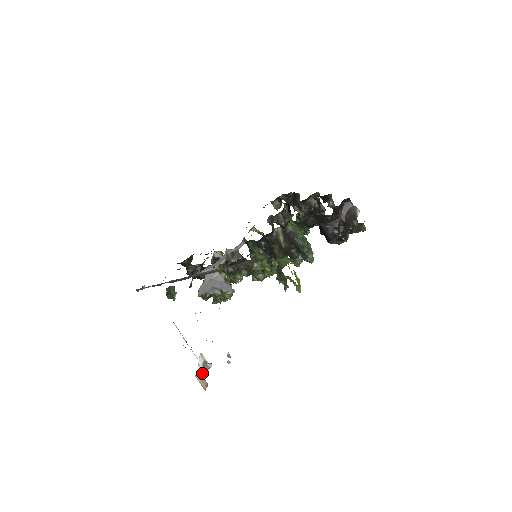
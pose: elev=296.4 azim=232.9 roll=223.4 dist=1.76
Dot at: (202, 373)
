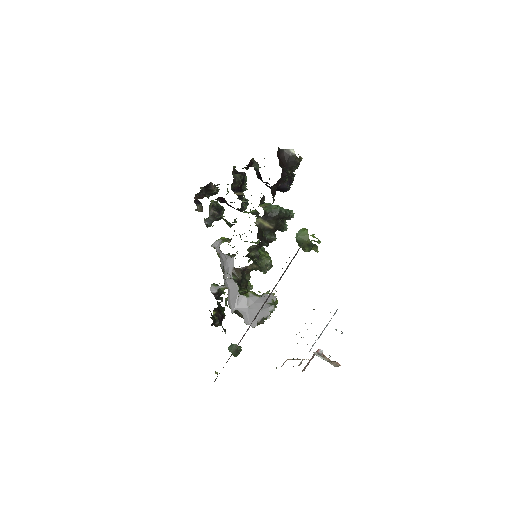
Dot at: (328, 361)
